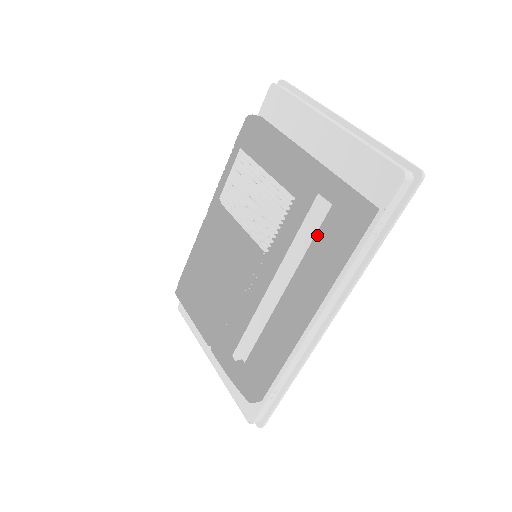
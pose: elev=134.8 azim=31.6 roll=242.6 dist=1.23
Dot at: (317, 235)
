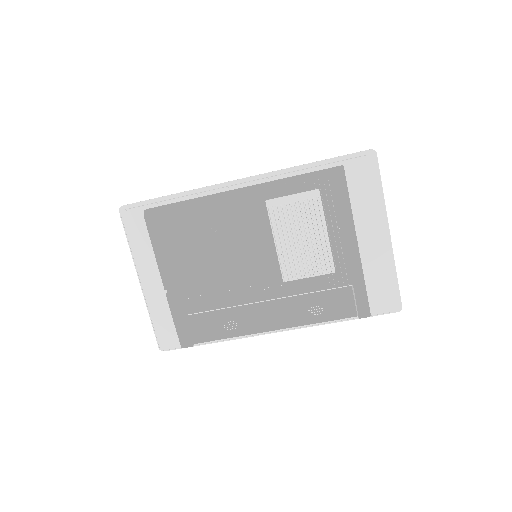
Dot at: (322, 293)
